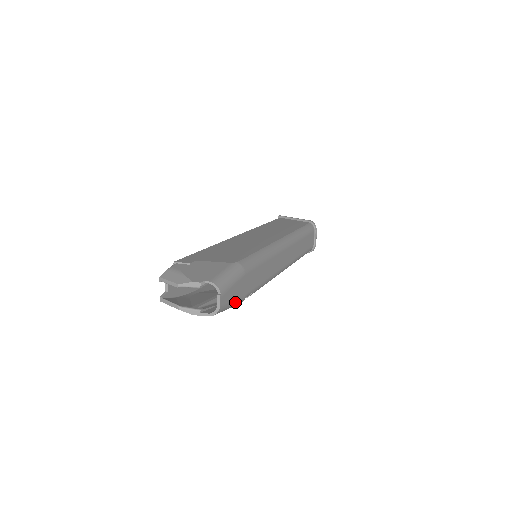
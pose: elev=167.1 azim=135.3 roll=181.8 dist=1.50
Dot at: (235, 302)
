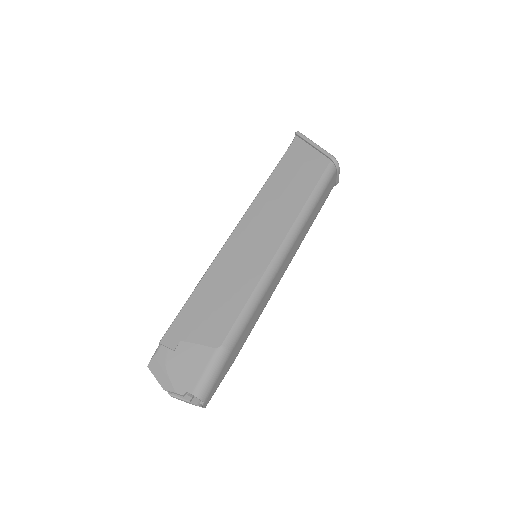
Dot at: occluded
